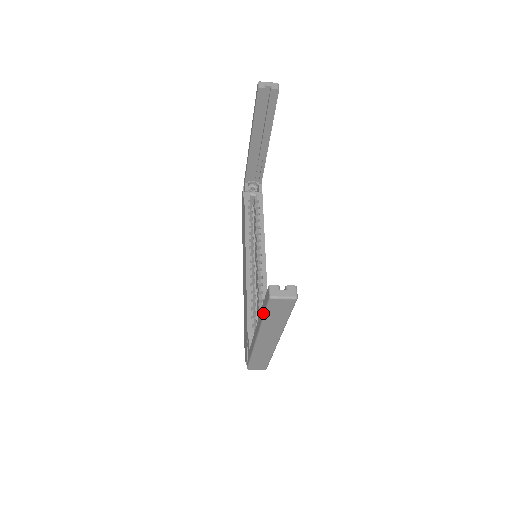
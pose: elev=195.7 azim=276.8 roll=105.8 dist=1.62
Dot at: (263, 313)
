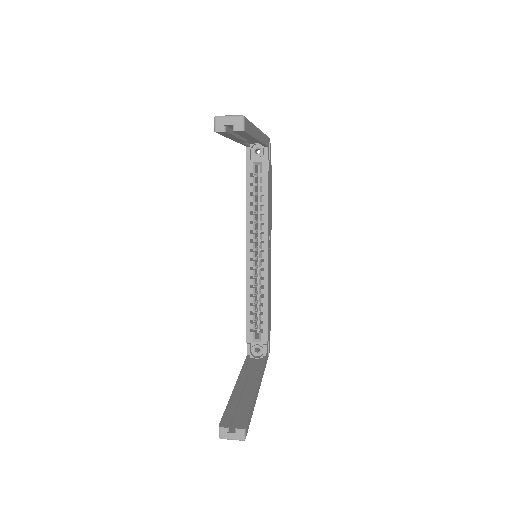
Dot at: occluded
